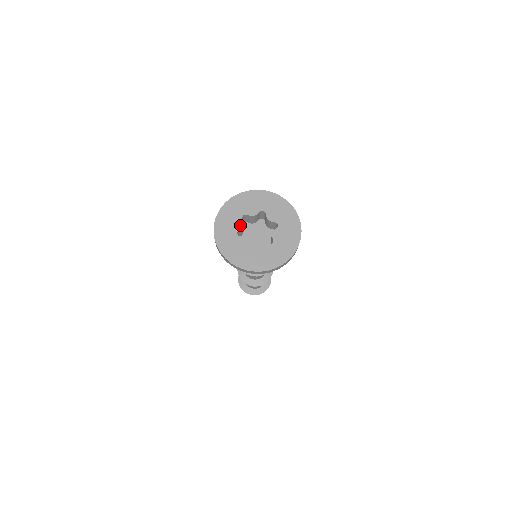
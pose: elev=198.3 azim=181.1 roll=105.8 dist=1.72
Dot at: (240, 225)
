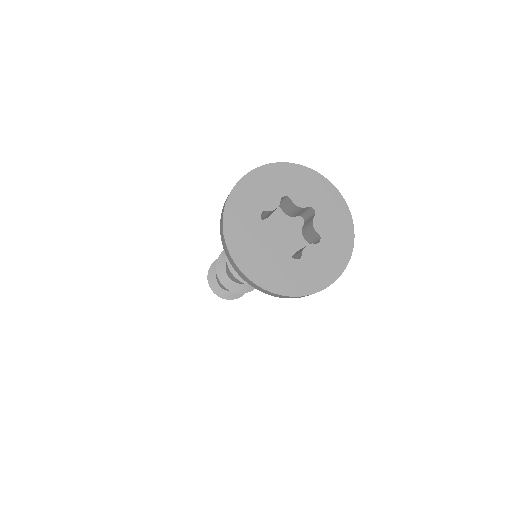
Dot at: (273, 205)
